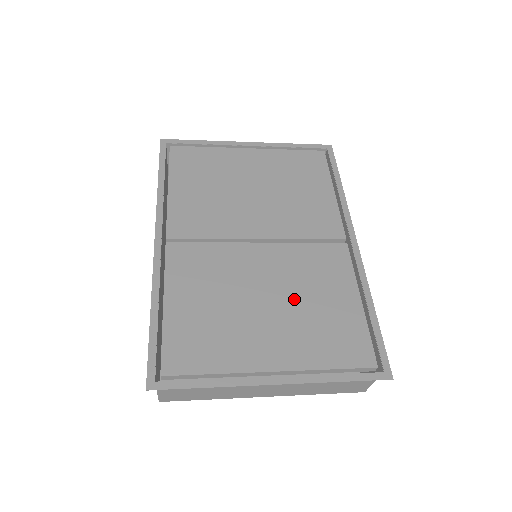
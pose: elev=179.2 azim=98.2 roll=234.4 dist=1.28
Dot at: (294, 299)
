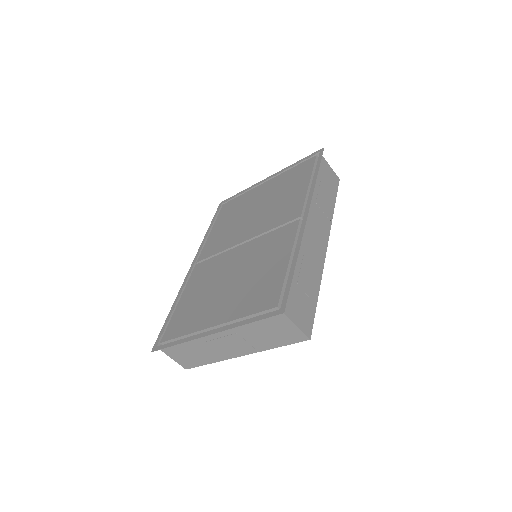
Dot at: (246, 275)
